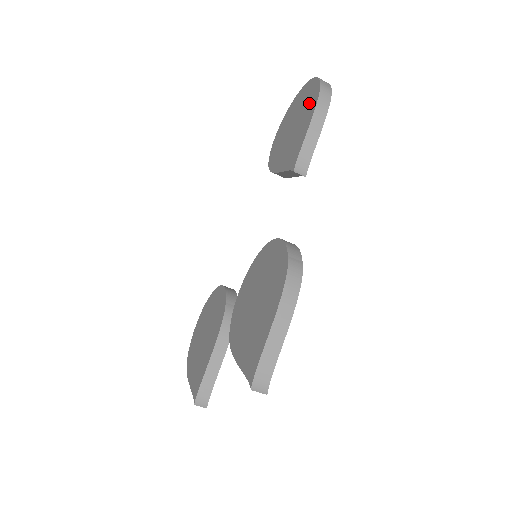
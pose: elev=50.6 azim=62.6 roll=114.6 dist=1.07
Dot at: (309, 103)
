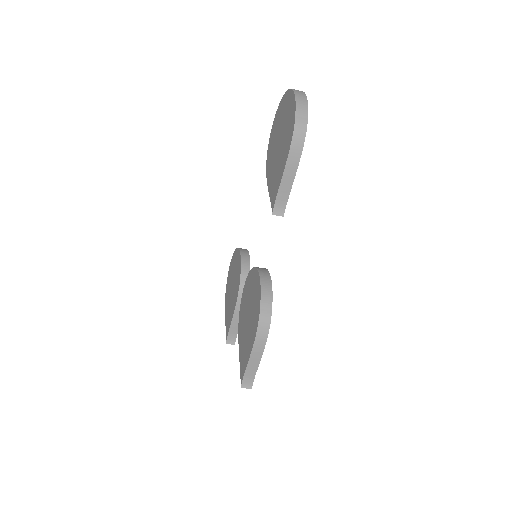
Dot at: (287, 135)
